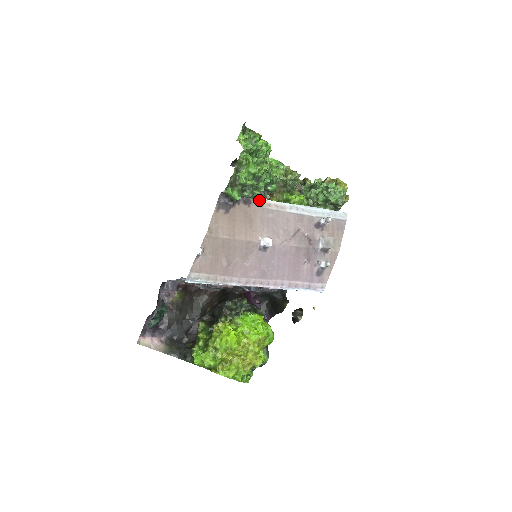
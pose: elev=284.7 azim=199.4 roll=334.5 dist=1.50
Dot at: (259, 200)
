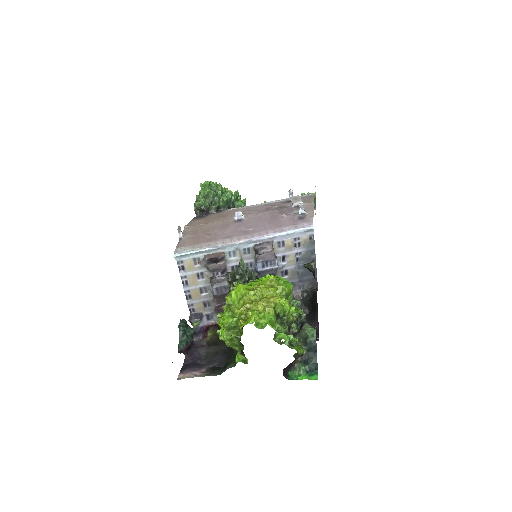
Dot at: occluded
